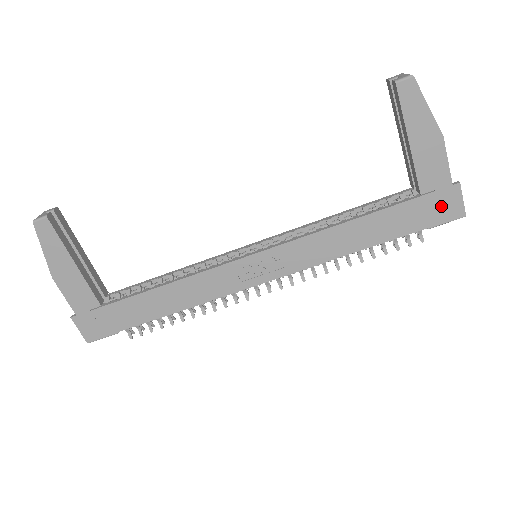
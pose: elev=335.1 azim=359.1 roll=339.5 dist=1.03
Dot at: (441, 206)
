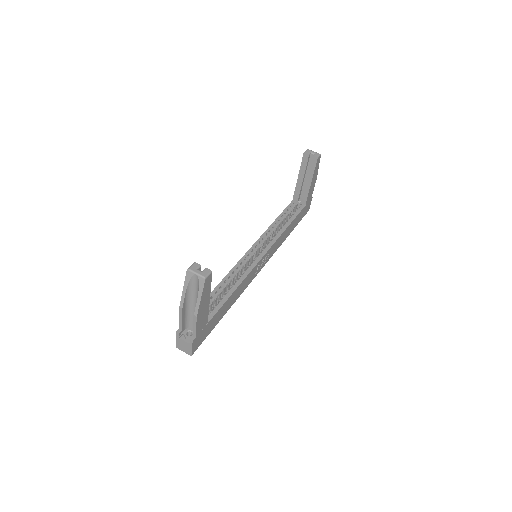
Dot at: occluded
